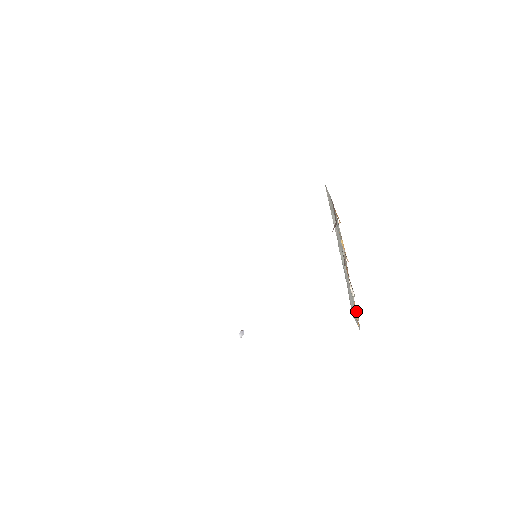
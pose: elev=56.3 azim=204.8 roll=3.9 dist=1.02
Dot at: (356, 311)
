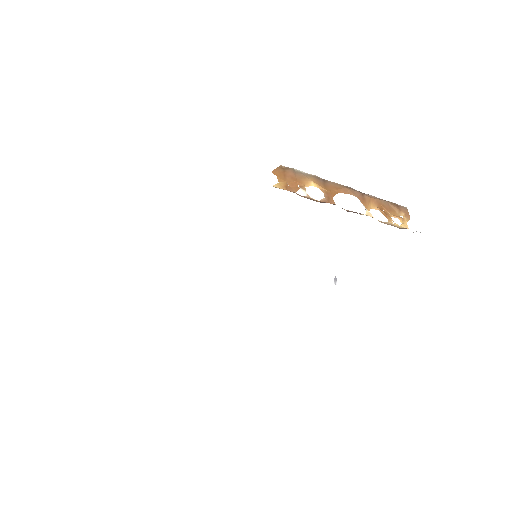
Dot at: occluded
